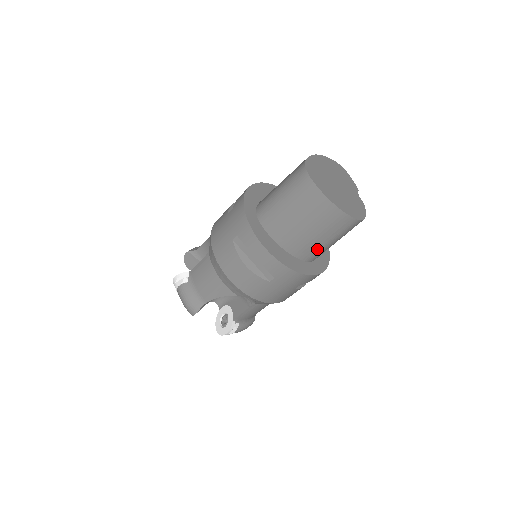
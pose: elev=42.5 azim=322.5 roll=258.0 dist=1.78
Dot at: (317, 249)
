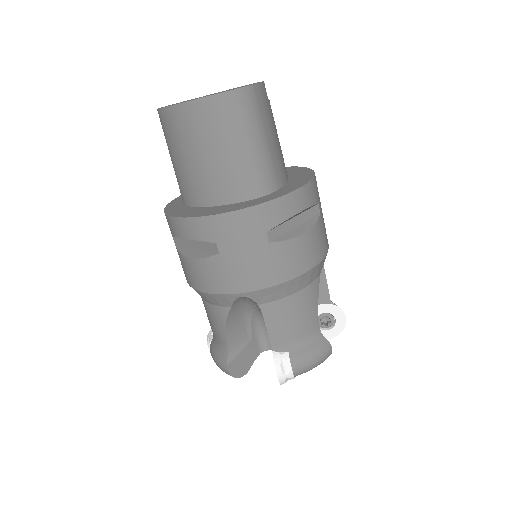
Dot at: (239, 172)
